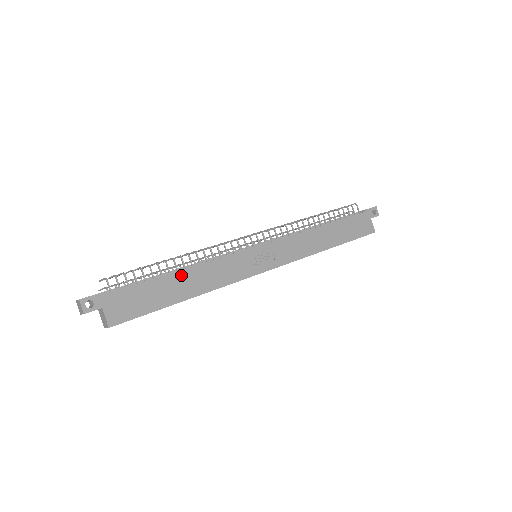
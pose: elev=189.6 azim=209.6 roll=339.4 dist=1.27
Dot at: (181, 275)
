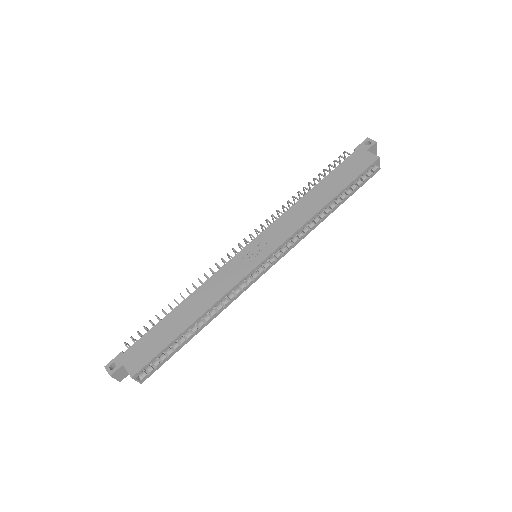
Dot at: (181, 307)
